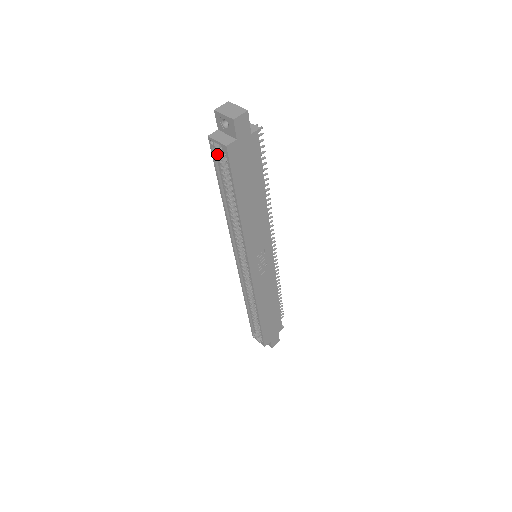
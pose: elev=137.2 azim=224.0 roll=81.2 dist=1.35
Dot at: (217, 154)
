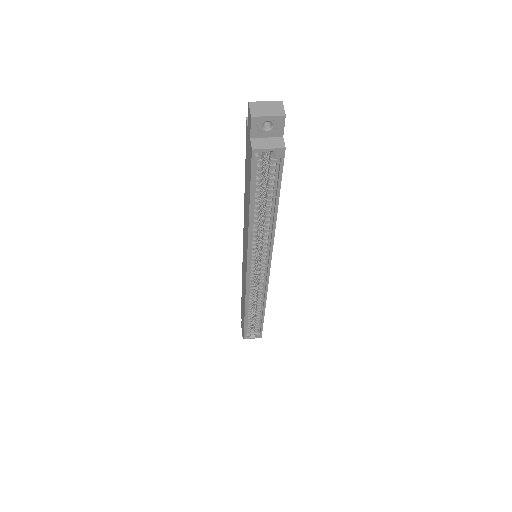
Dot at: (256, 165)
